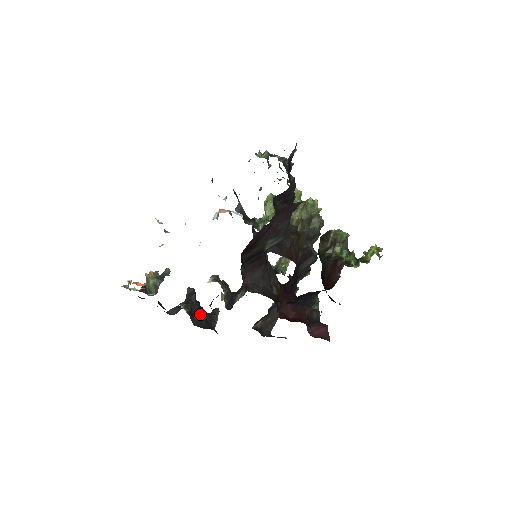
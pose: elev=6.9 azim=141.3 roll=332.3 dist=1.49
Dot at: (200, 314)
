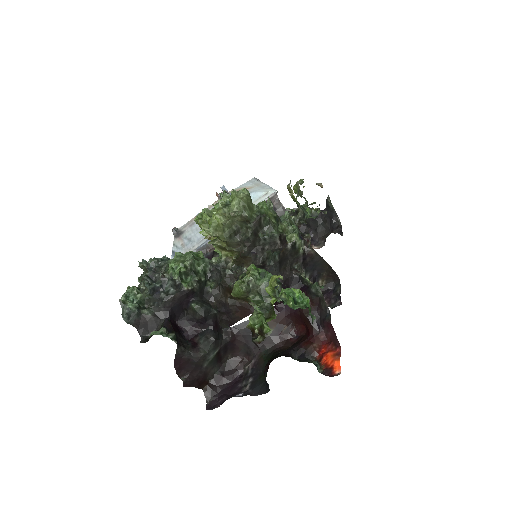
Dot at: (318, 220)
